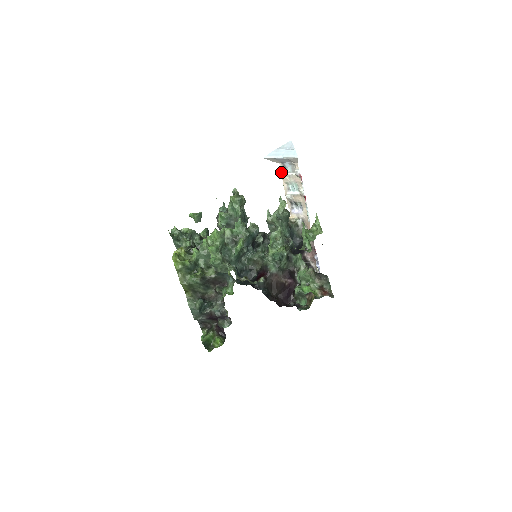
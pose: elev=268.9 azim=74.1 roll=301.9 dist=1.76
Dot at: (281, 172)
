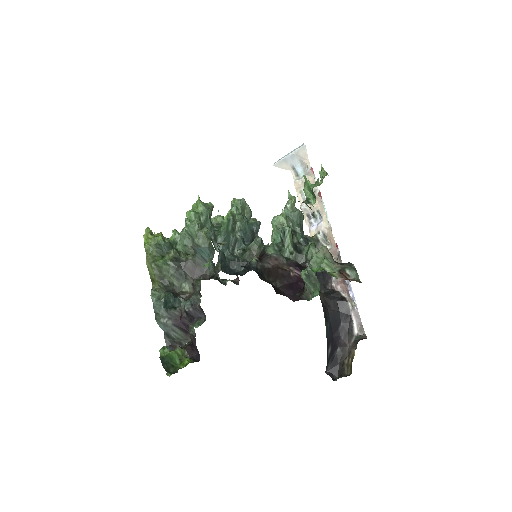
Dot at: occluded
